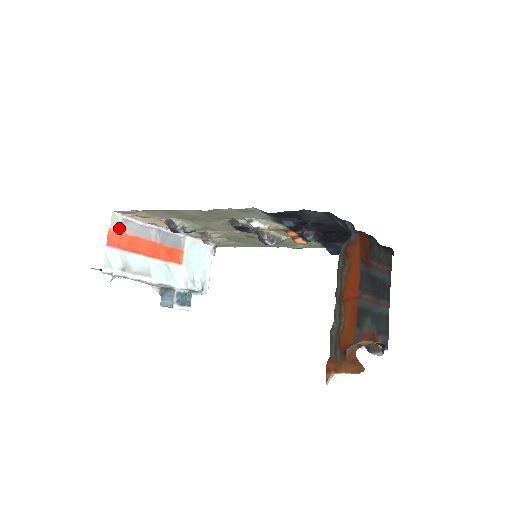
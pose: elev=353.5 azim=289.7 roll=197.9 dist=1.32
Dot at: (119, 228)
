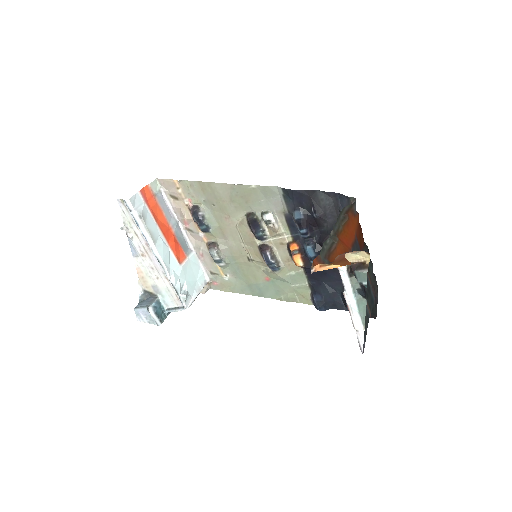
Dot at: (154, 192)
